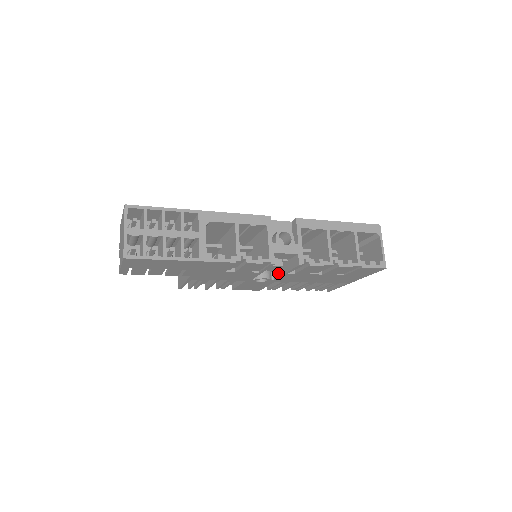
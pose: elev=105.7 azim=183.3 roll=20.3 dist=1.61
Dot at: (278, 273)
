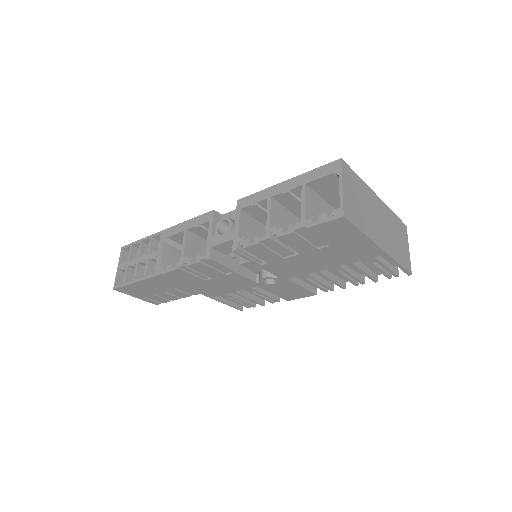
Dot at: occluded
